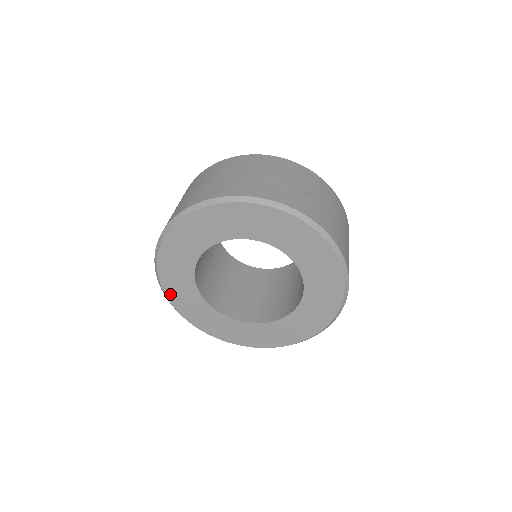
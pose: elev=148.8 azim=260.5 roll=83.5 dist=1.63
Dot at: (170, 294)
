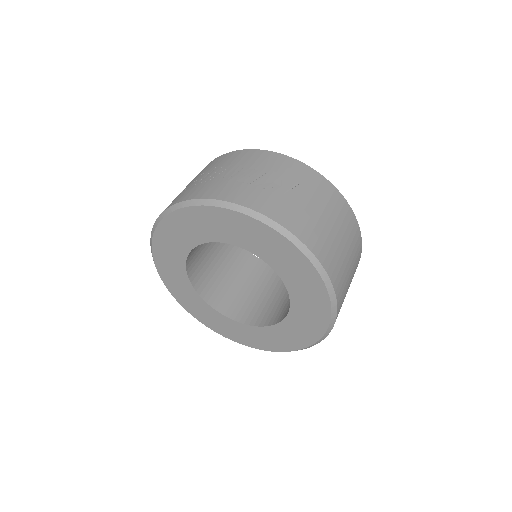
Dot at: (178, 298)
